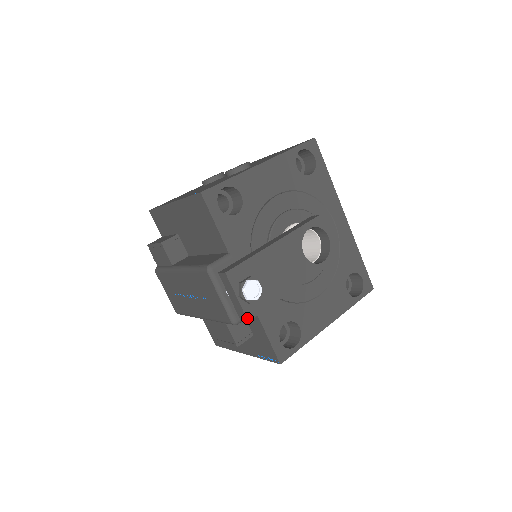
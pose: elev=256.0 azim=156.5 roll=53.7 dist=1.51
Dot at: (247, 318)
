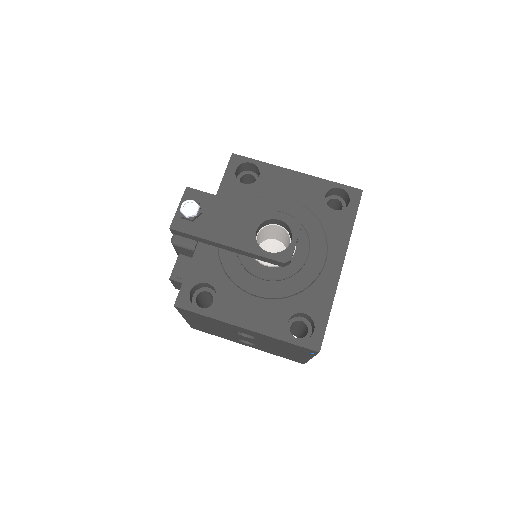
Dot at: (171, 225)
